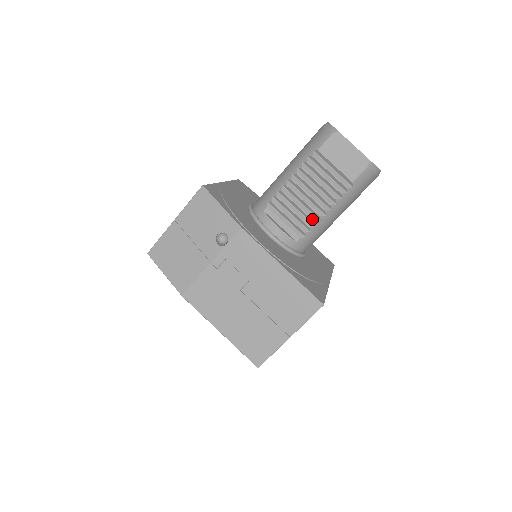
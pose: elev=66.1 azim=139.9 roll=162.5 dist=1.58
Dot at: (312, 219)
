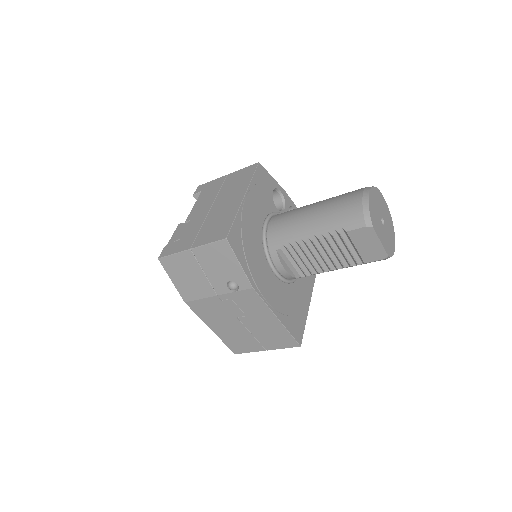
Dot at: (317, 271)
